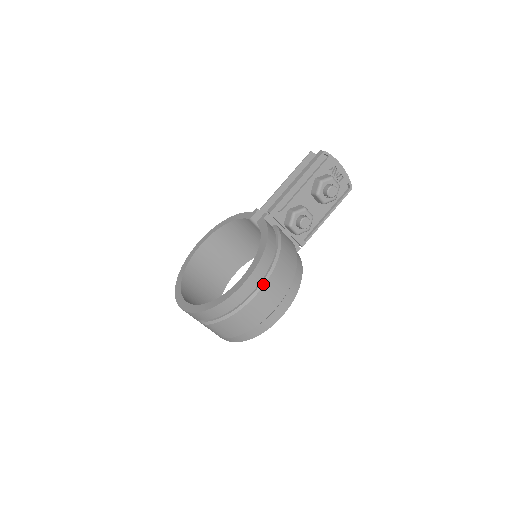
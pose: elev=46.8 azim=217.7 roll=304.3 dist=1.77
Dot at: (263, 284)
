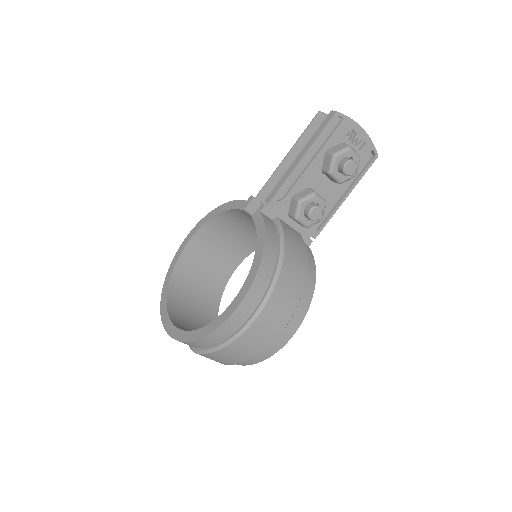
Dot at: (262, 306)
